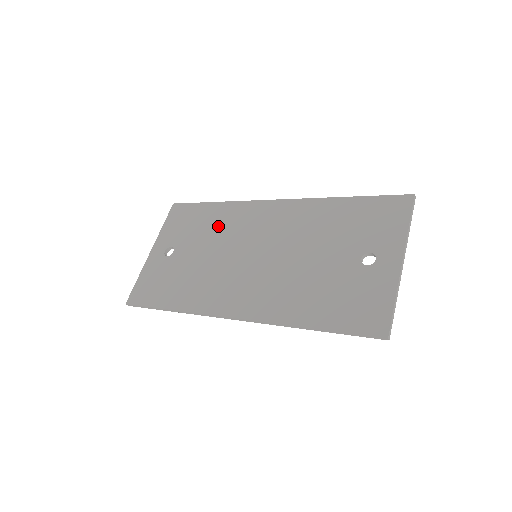
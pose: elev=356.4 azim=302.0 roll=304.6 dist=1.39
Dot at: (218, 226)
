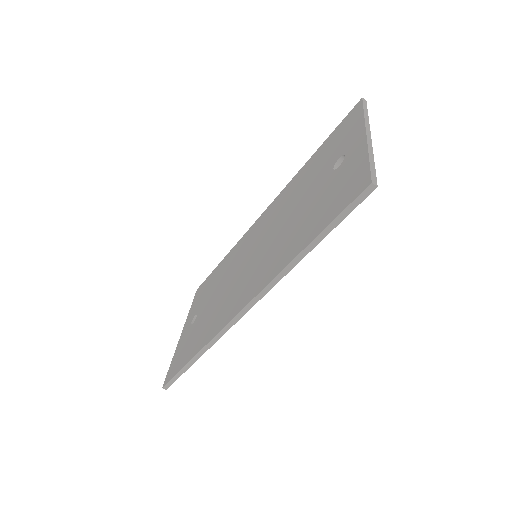
Dot at: (226, 268)
